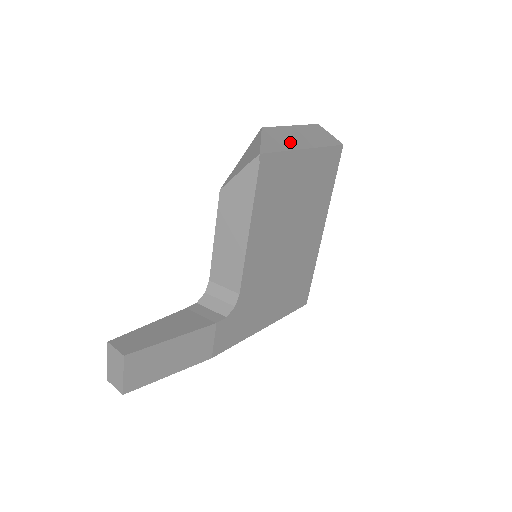
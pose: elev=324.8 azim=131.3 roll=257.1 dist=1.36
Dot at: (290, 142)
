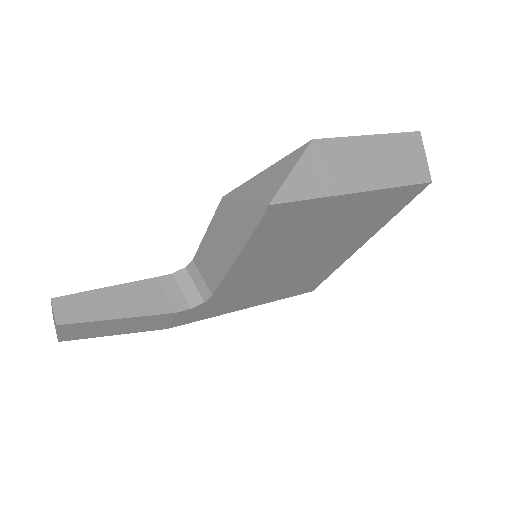
Dot at: (340, 177)
